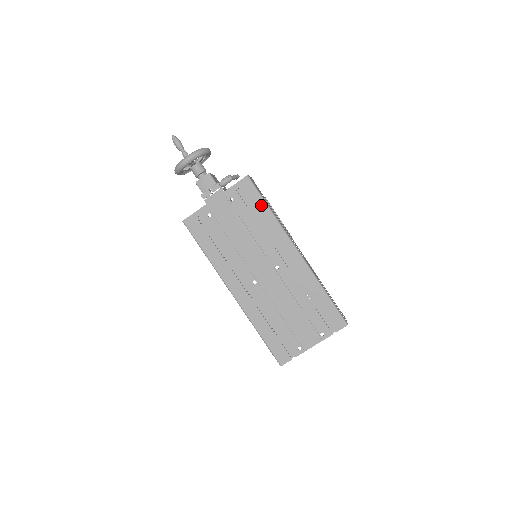
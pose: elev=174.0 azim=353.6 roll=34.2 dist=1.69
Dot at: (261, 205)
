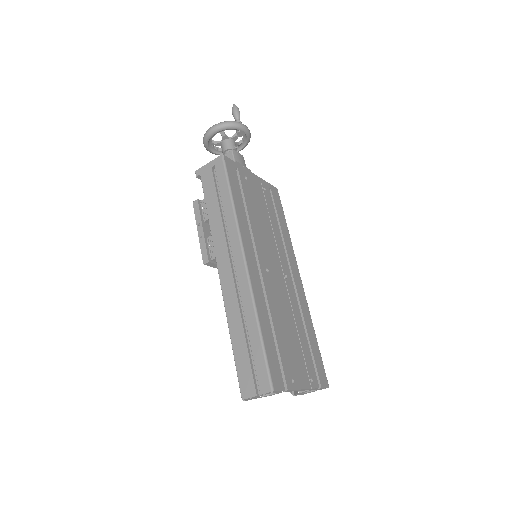
Dot at: (283, 217)
